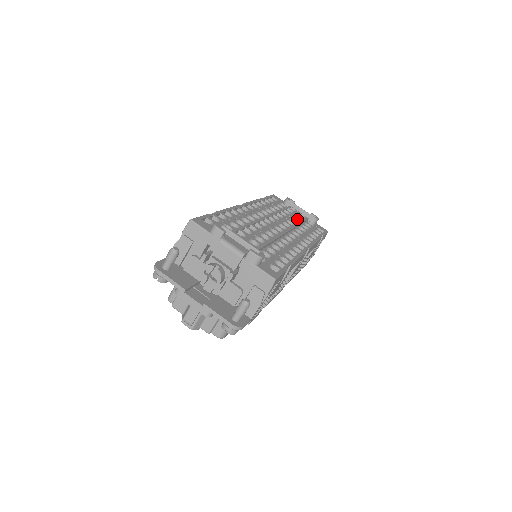
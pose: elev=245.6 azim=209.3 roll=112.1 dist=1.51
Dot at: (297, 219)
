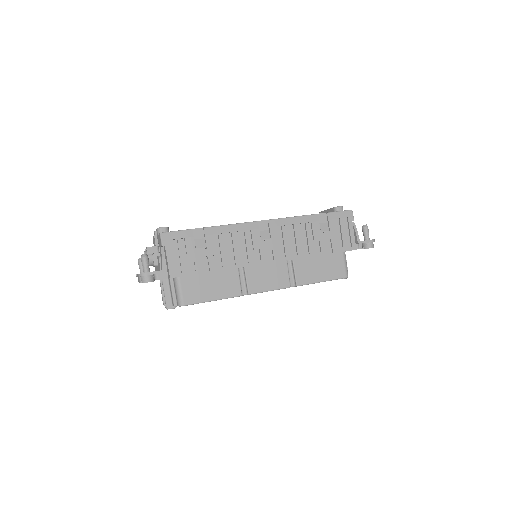
Dot at: occluded
